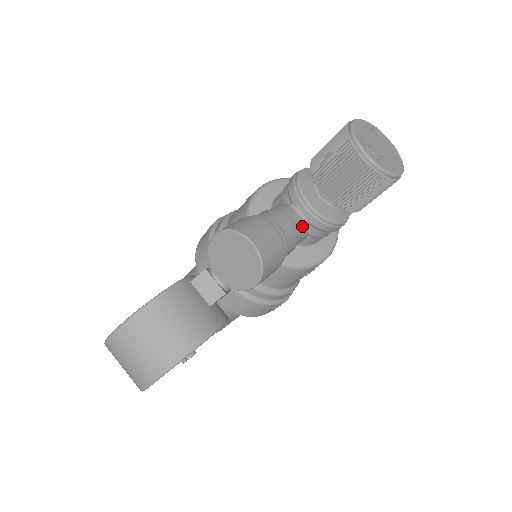
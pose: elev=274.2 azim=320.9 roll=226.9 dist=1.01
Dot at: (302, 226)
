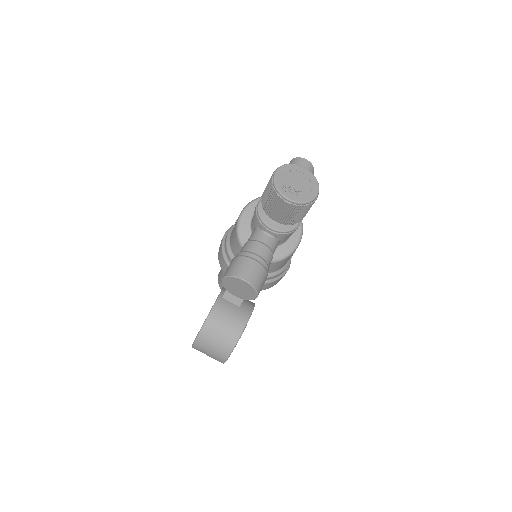
Dot at: (272, 241)
